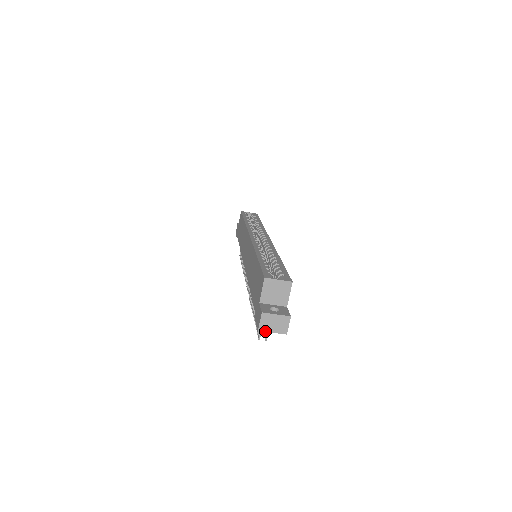
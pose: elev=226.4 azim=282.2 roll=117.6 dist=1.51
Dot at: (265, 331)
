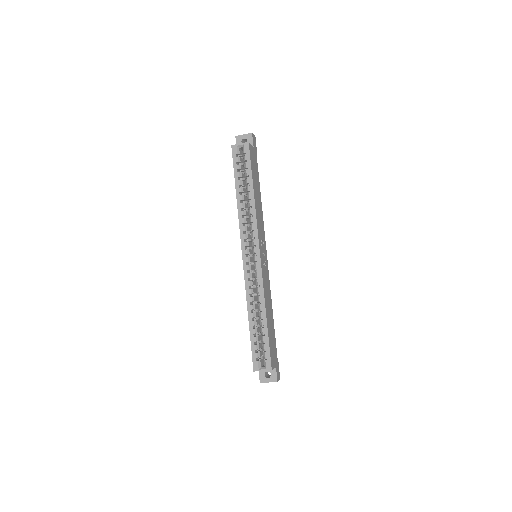
Dot at: occluded
